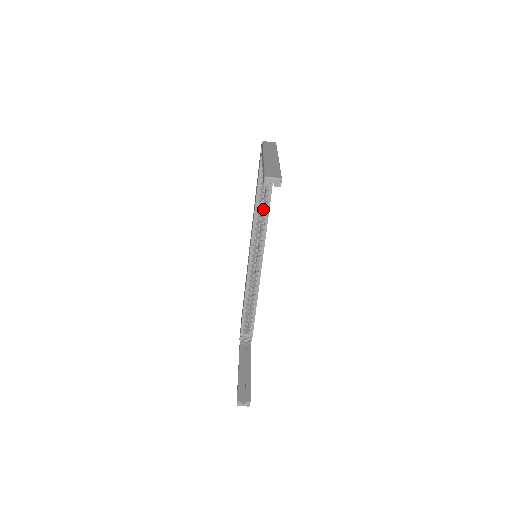
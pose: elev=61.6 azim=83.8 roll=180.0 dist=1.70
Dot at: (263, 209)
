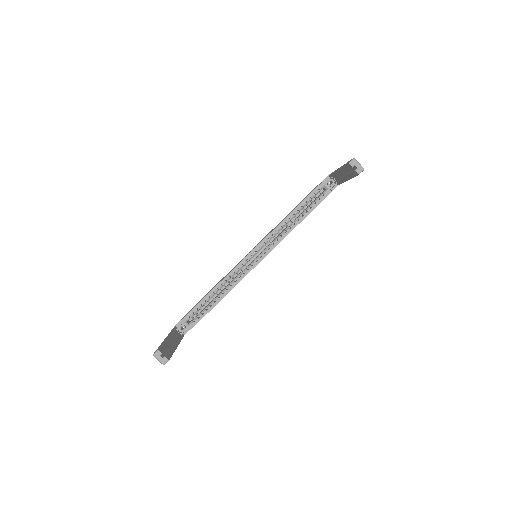
Dot at: (295, 220)
